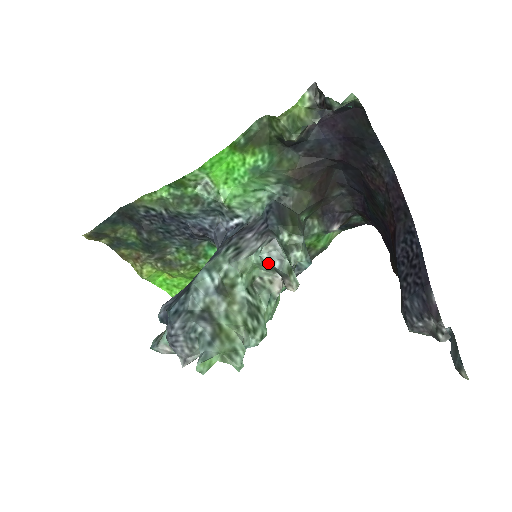
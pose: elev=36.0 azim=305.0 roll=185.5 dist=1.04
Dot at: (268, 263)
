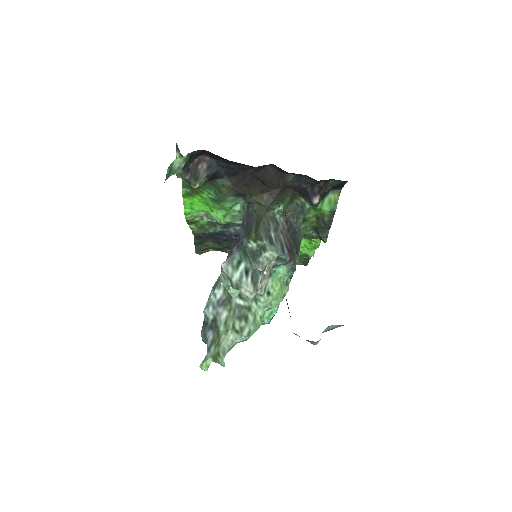
Dot at: (228, 282)
